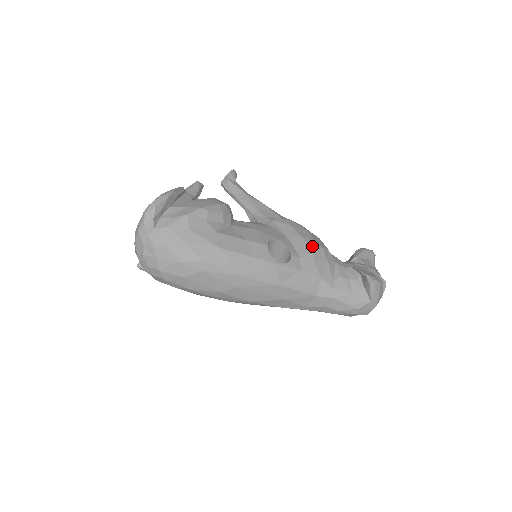
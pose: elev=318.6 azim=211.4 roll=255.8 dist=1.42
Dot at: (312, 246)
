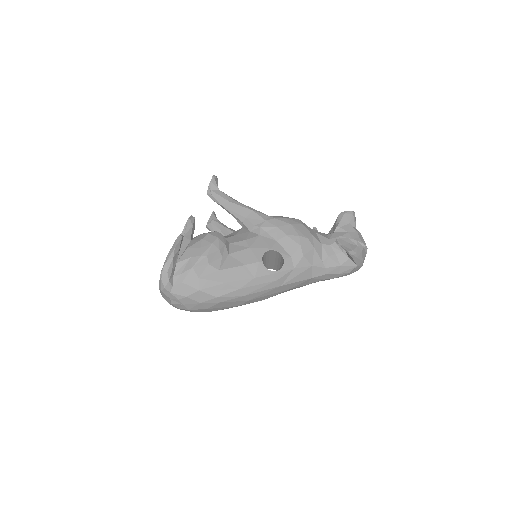
Dot at: (298, 242)
